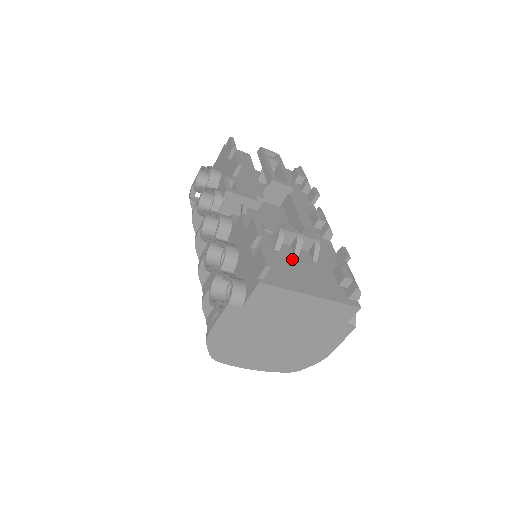
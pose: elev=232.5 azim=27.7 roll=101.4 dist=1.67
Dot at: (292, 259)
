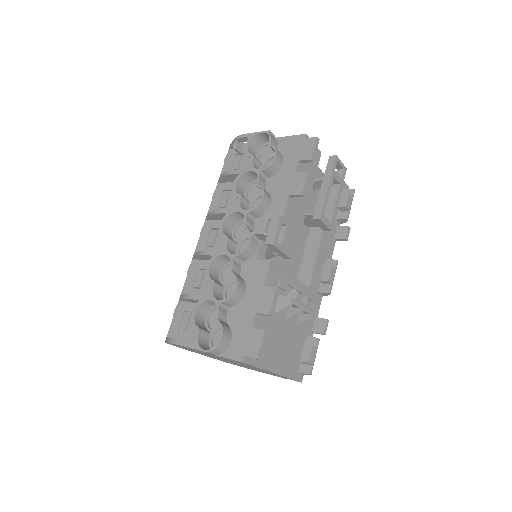
Dot at: (281, 326)
